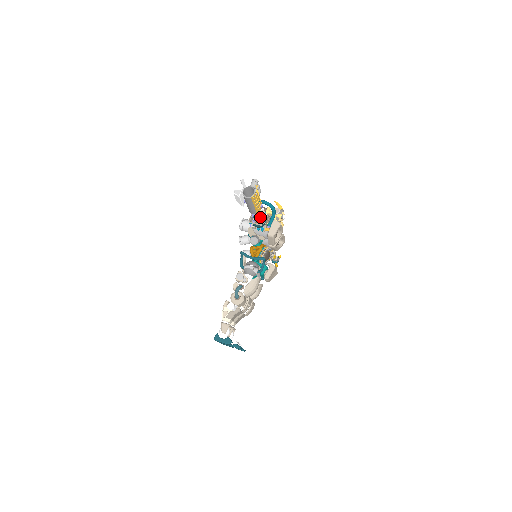
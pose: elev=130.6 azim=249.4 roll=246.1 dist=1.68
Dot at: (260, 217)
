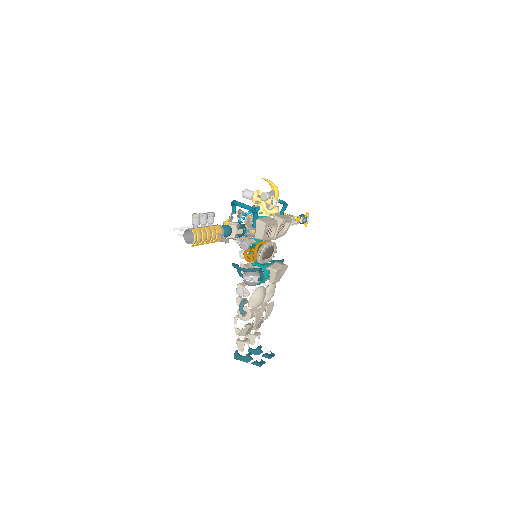
Dot at: (232, 232)
